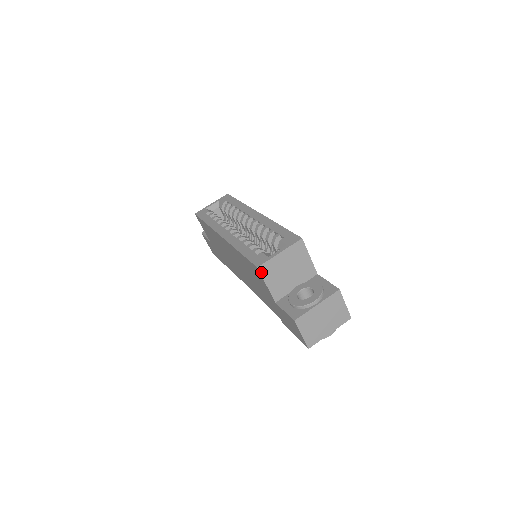
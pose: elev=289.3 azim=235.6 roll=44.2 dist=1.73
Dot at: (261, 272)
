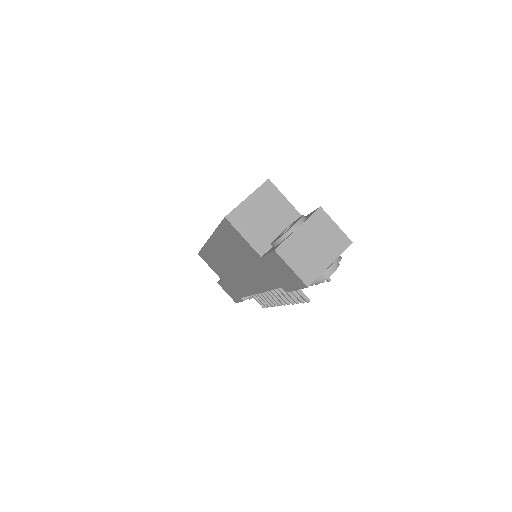
Dot at: (231, 222)
